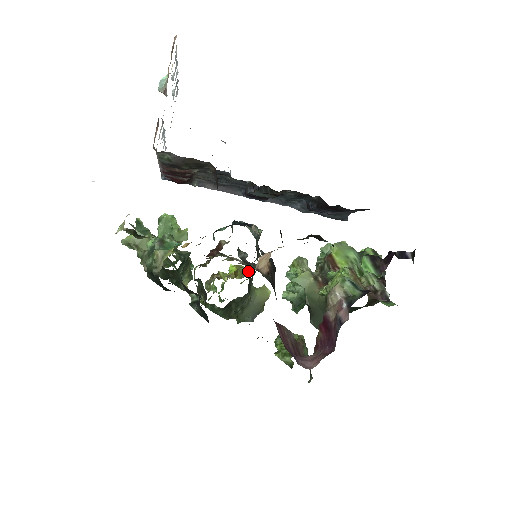
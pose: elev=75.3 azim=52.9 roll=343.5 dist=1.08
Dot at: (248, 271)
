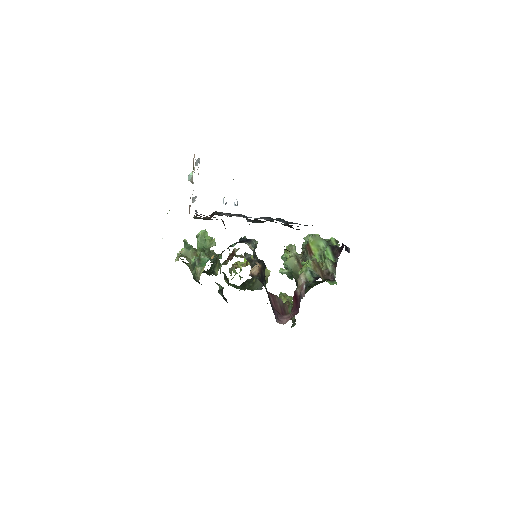
Dot at: occluded
